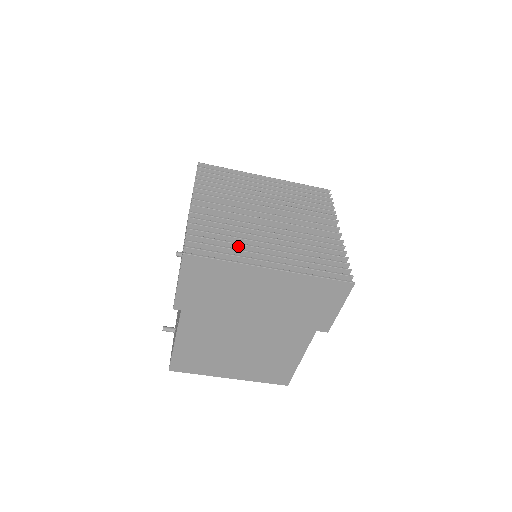
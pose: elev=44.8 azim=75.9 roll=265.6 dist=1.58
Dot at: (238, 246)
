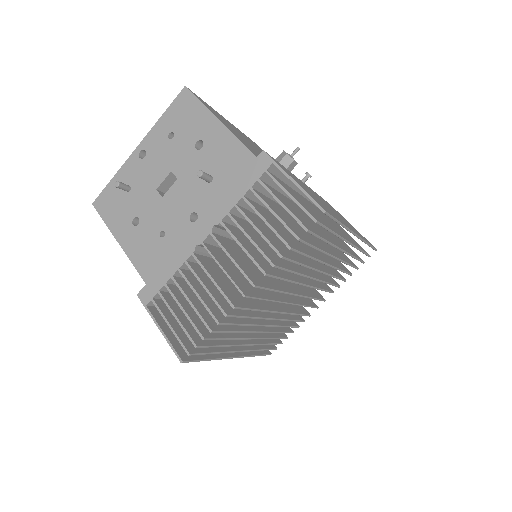
Dot at: (234, 337)
